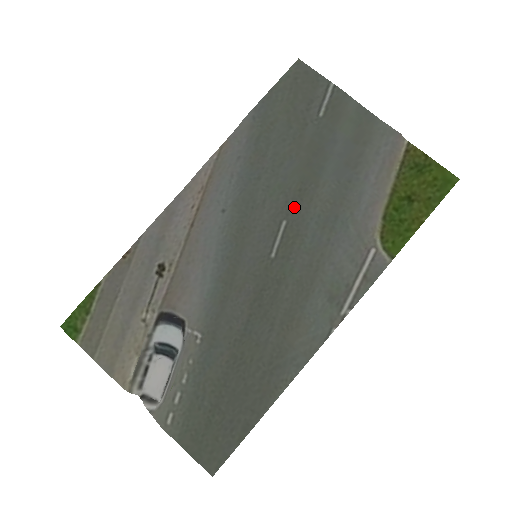
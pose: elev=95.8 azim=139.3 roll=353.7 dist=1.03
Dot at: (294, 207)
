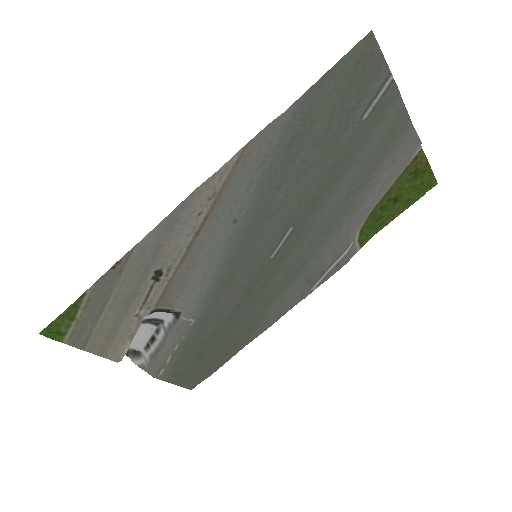
Dot at: (304, 215)
